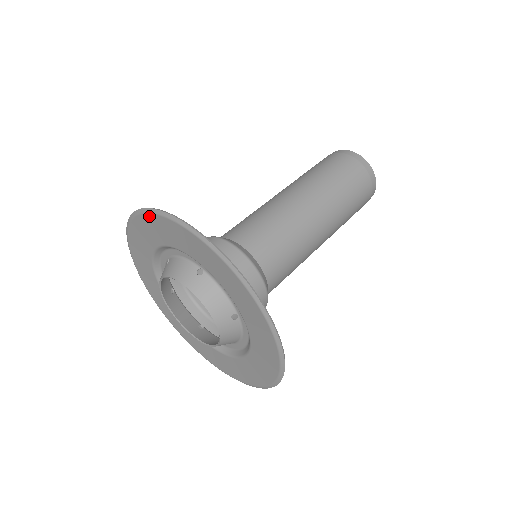
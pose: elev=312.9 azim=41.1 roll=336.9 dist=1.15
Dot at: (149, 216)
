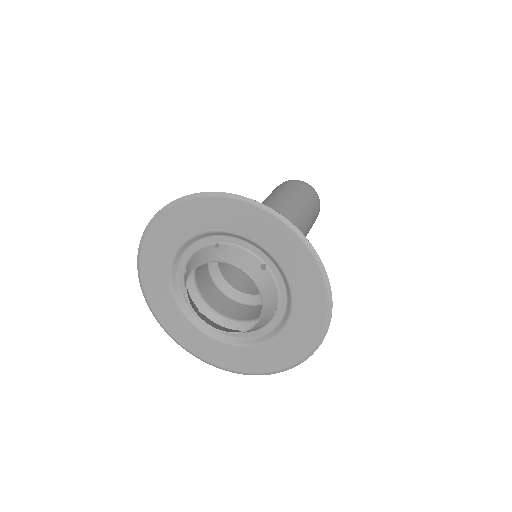
Dot at: (242, 204)
